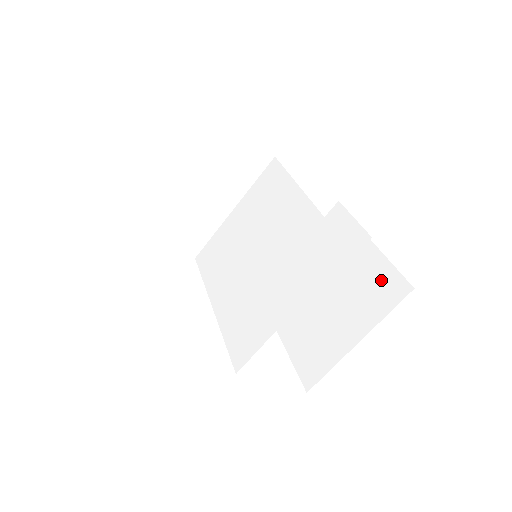
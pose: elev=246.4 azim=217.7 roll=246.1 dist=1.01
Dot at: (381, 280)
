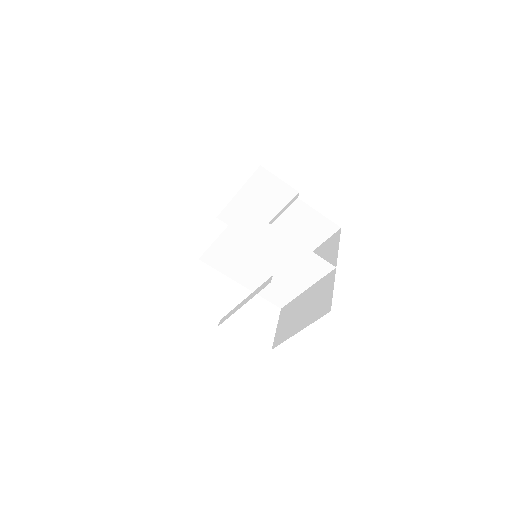
Dot at: (319, 224)
